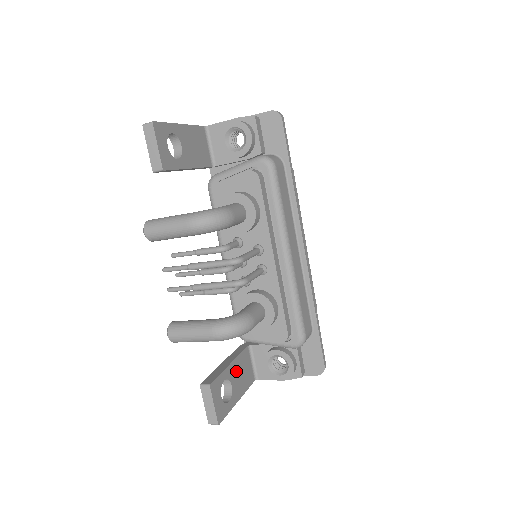
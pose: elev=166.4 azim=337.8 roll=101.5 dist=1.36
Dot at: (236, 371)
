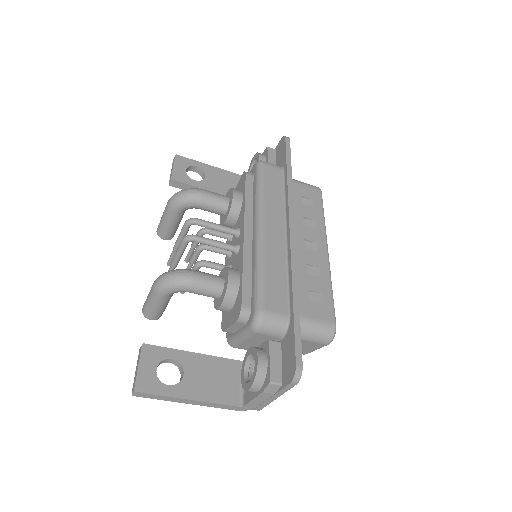
Dot at: (201, 367)
